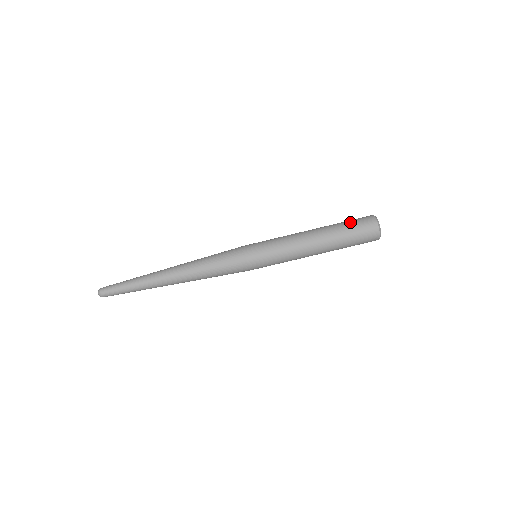
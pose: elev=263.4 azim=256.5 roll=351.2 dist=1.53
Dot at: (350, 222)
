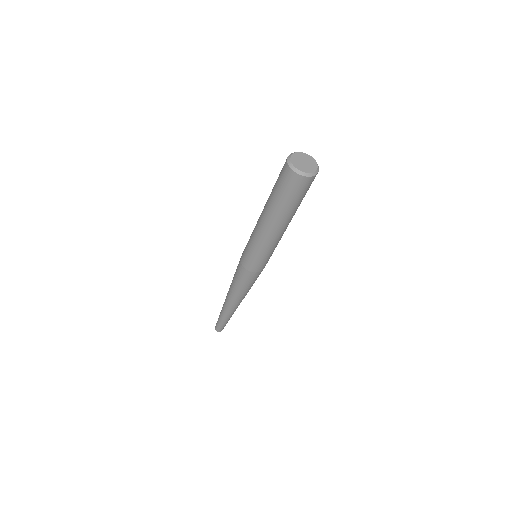
Dot at: (276, 186)
